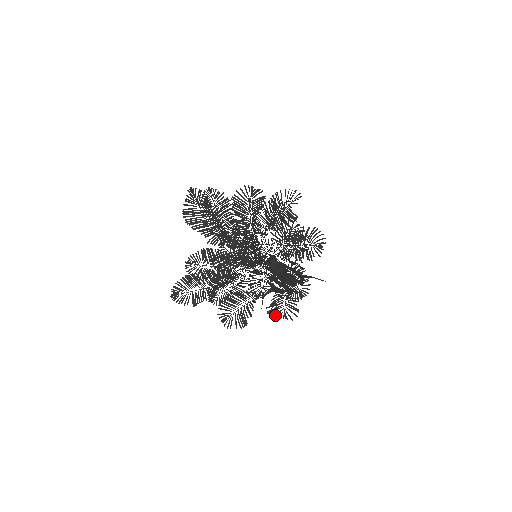
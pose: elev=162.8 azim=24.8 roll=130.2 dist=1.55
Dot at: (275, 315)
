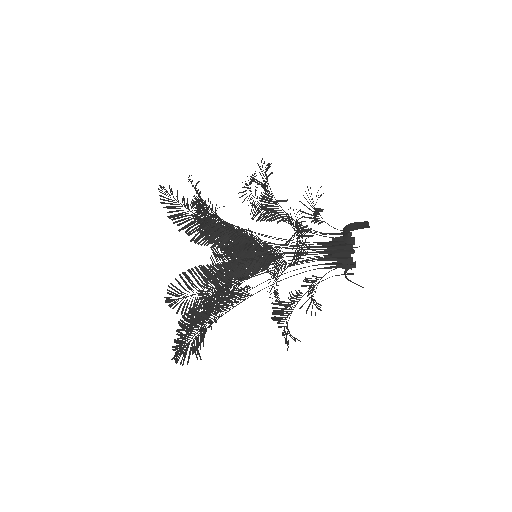
Dot at: (311, 312)
